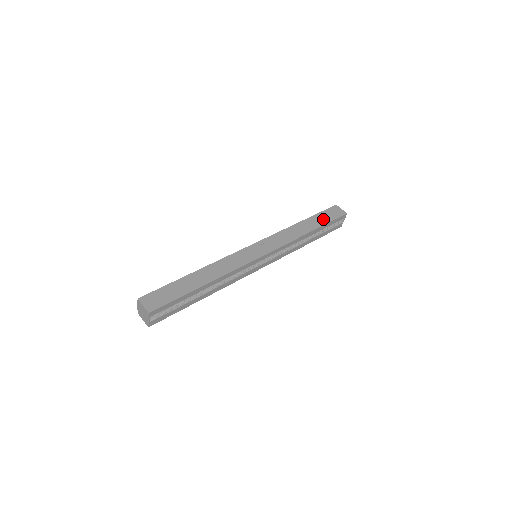
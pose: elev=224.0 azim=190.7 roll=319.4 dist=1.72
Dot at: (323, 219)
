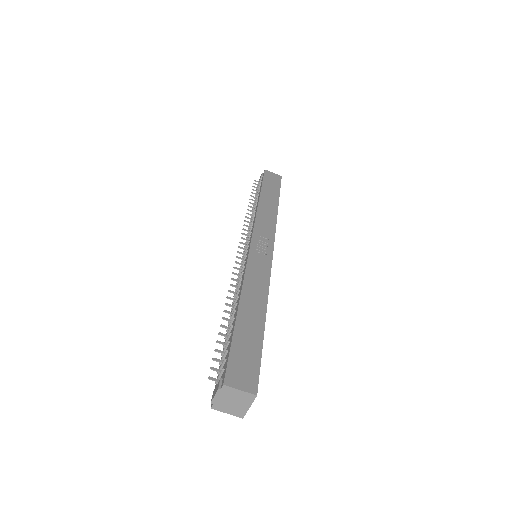
Dot at: (272, 189)
